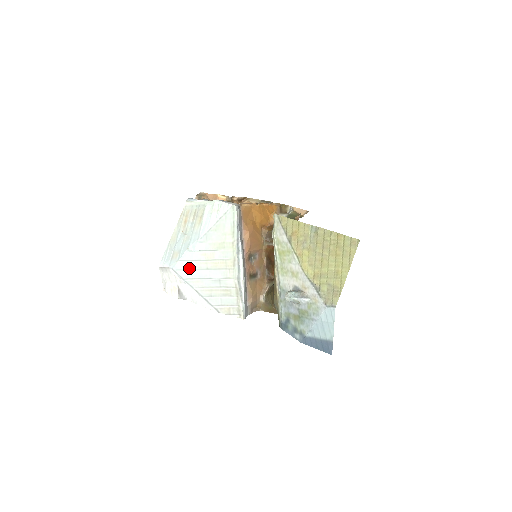
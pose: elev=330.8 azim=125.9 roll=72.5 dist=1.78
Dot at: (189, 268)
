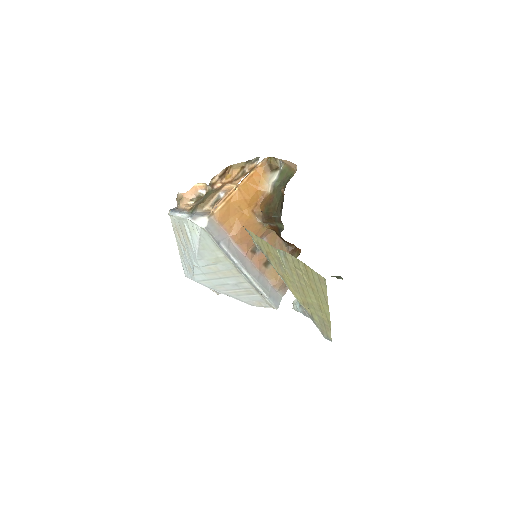
Dot at: (206, 279)
